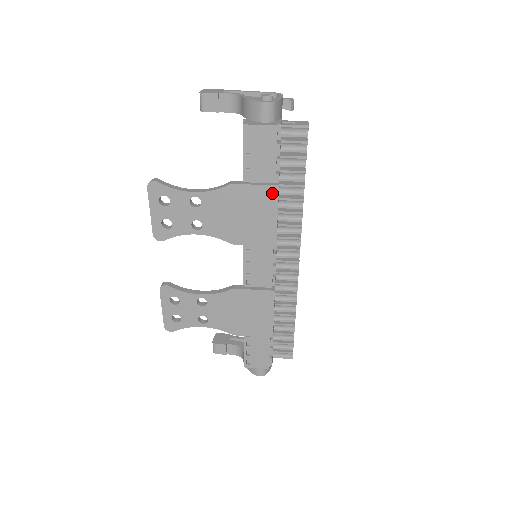
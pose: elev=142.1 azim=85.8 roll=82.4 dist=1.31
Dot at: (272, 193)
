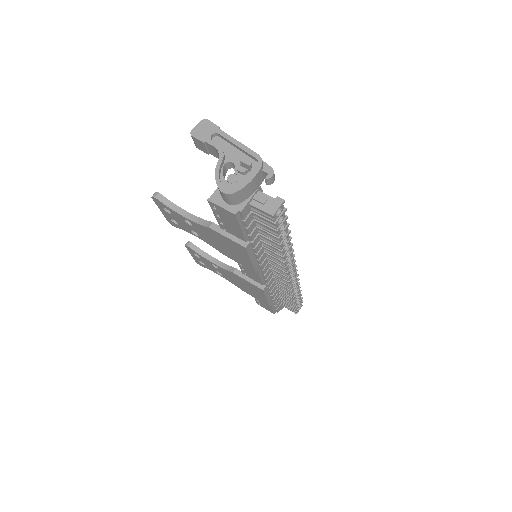
Dot at: (242, 248)
